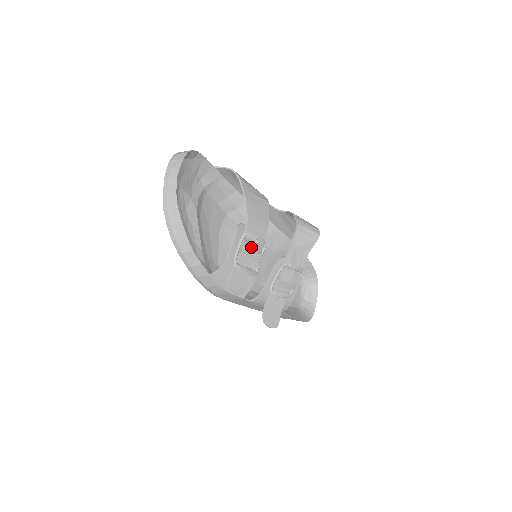
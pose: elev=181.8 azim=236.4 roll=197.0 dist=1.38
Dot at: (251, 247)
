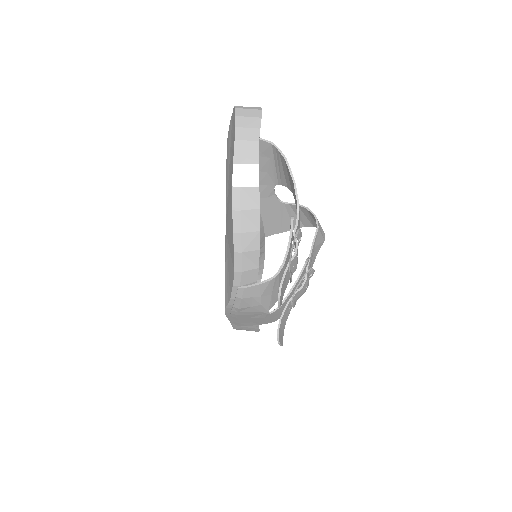
Dot at: occluded
